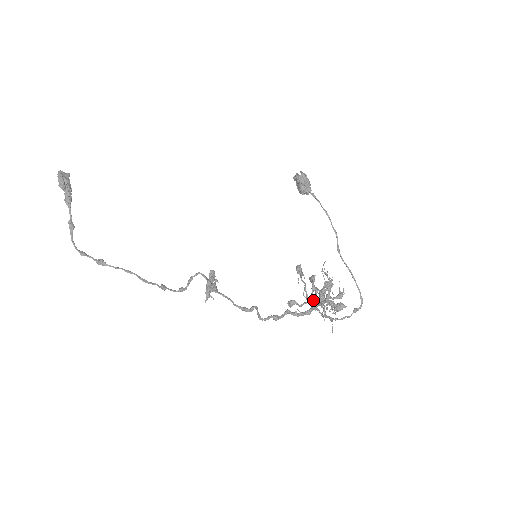
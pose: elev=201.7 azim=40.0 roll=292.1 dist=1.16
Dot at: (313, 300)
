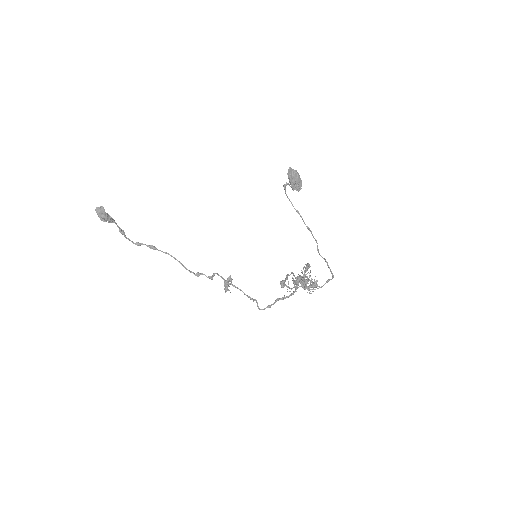
Dot at: occluded
